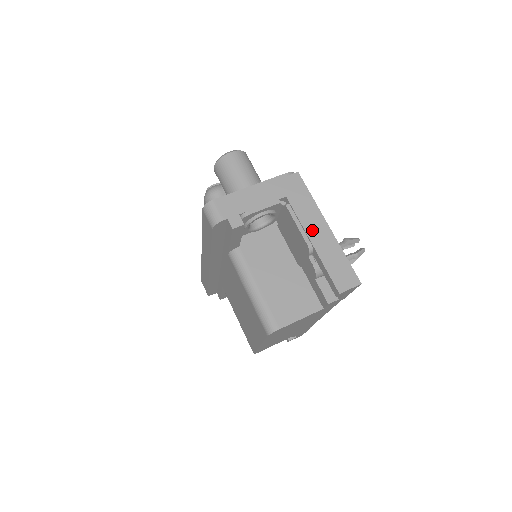
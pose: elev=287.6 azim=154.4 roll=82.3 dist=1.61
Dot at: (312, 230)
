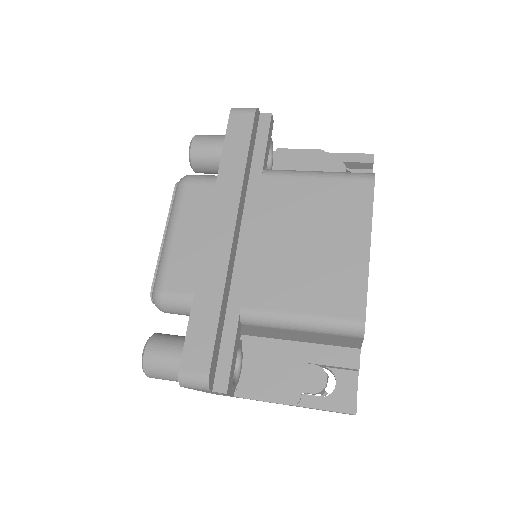
Dot at: occluded
